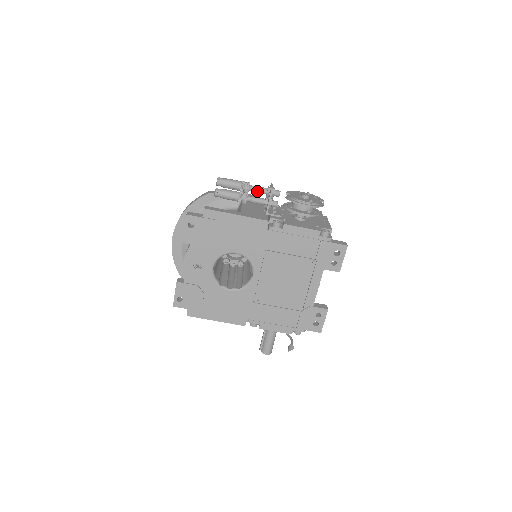
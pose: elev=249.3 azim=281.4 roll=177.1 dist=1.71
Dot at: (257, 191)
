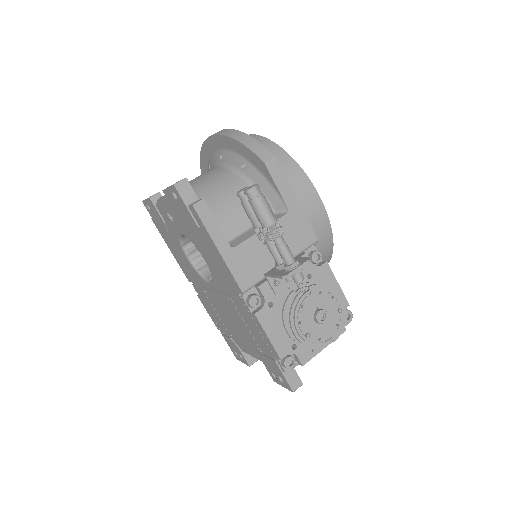
Dot at: (278, 251)
